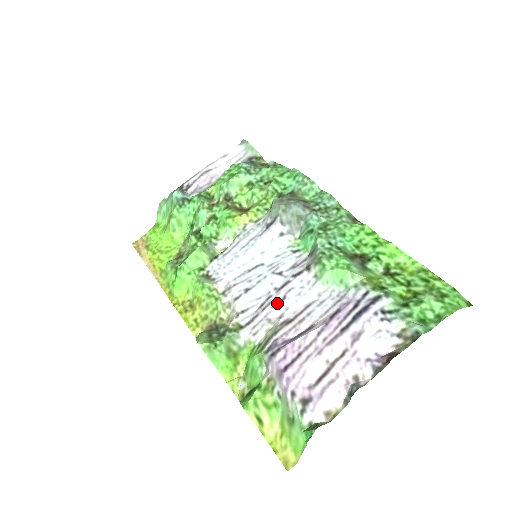
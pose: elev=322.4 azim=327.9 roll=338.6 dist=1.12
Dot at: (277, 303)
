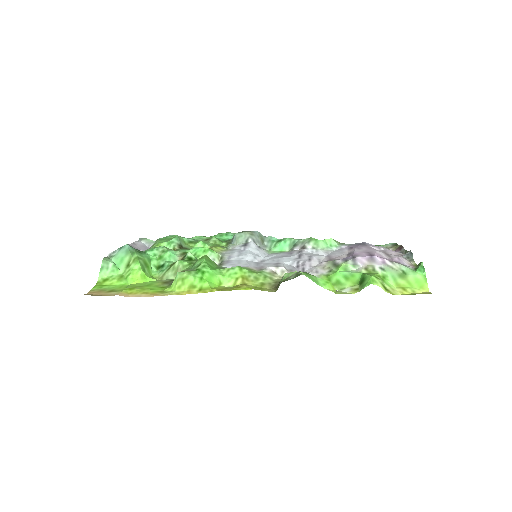
Dot at: (310, 259)
